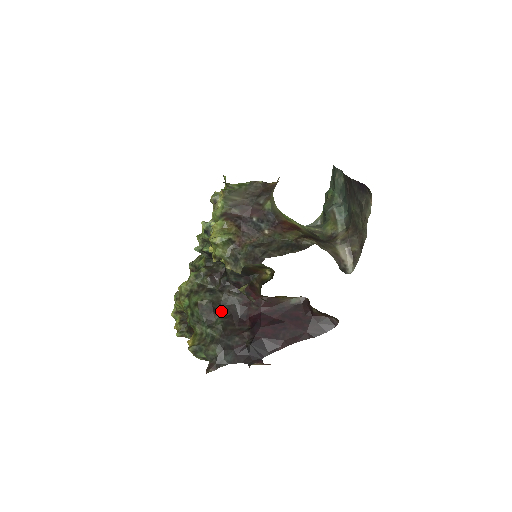
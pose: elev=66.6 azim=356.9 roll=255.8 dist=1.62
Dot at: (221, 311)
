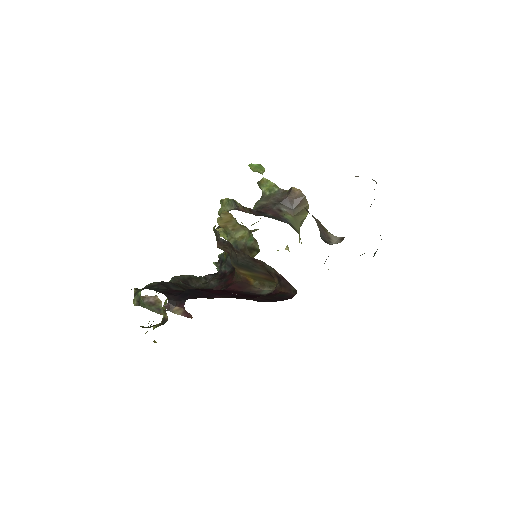
Dot at: occluded
